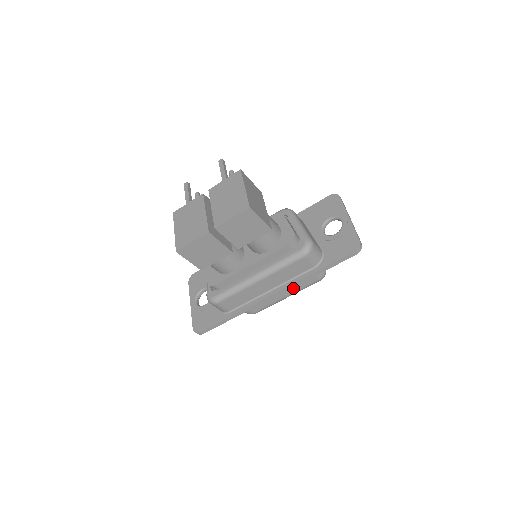
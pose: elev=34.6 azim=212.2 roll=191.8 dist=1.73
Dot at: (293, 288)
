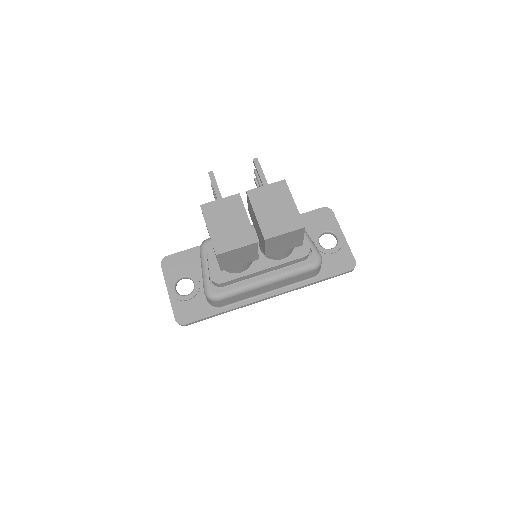
Dot at: occluded
